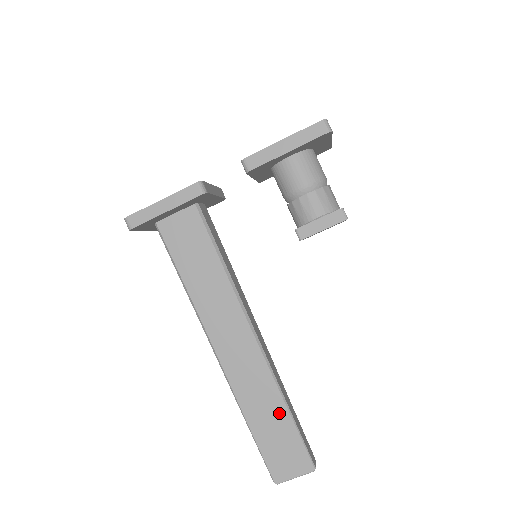
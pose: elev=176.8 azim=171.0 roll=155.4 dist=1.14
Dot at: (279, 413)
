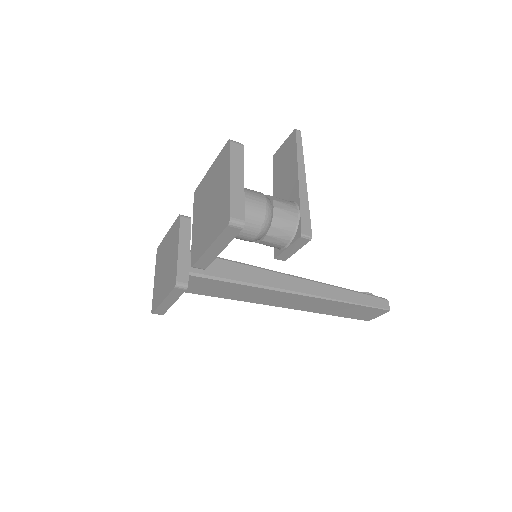
Dot at: (346, 307)
